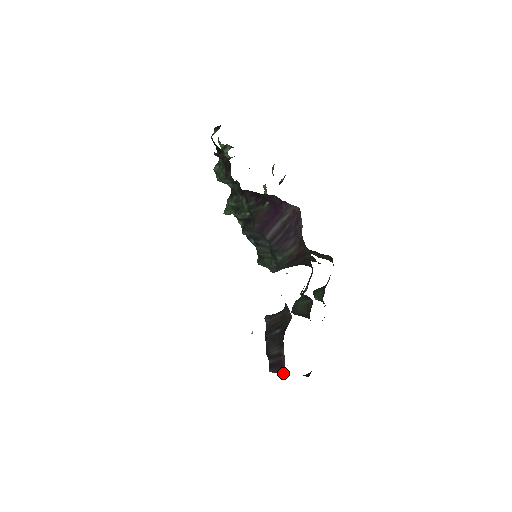
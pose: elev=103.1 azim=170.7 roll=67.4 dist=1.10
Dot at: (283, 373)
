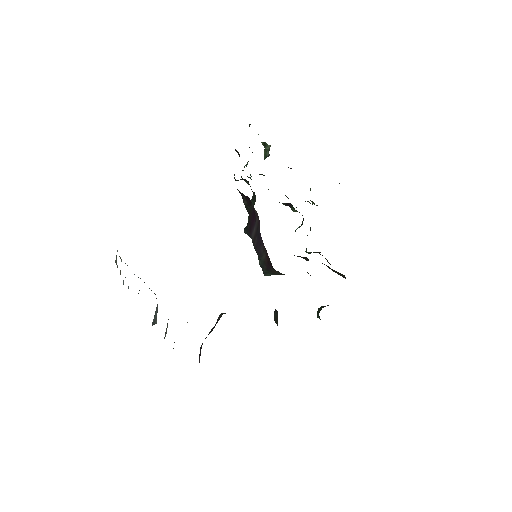
Dot at: occluded
